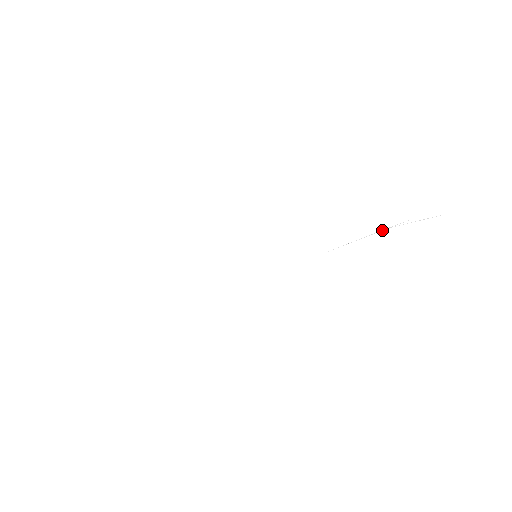
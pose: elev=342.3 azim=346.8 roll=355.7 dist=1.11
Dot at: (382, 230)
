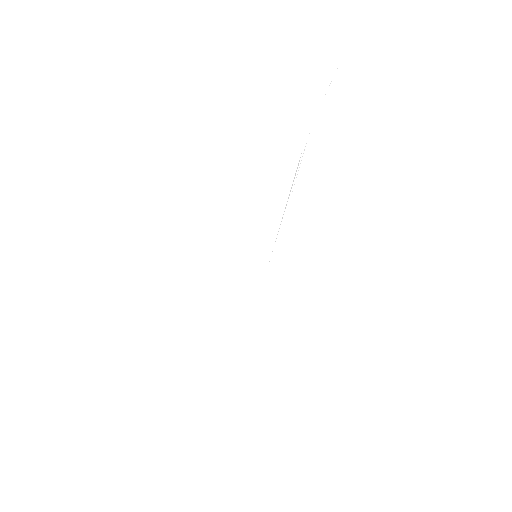
Dot at: occluded
